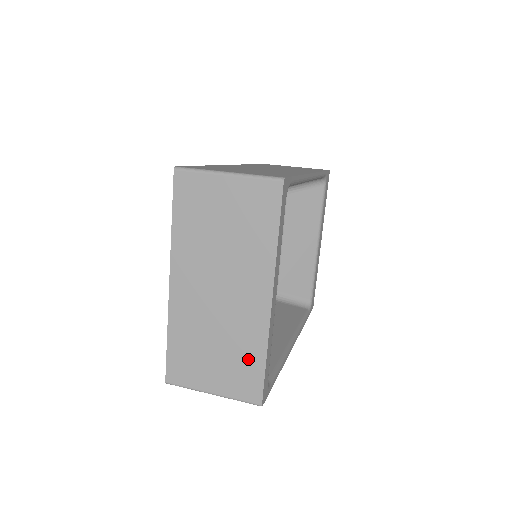
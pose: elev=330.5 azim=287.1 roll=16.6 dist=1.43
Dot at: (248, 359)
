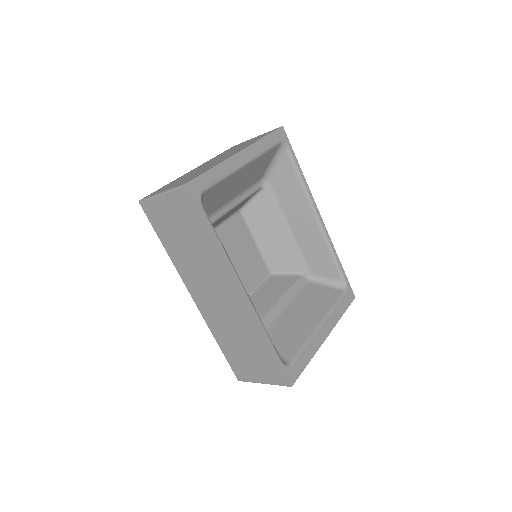
Dot at: occluded
